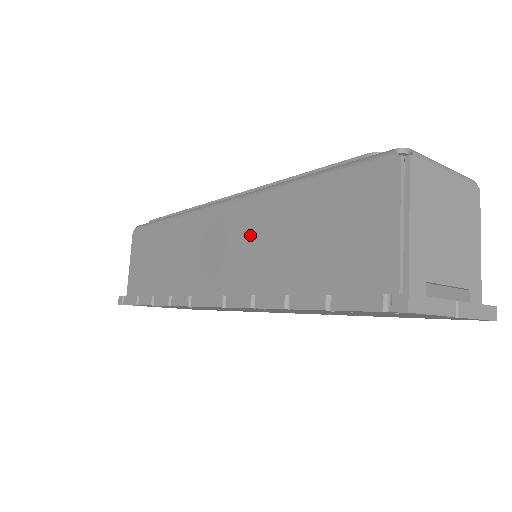
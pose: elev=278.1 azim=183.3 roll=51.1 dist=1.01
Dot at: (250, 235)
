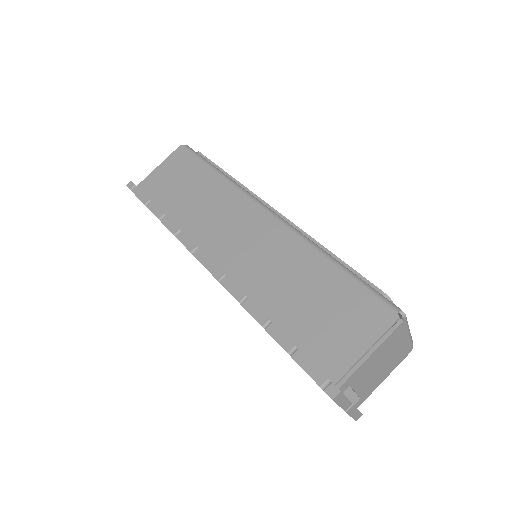
Dot at: (273, 256)
